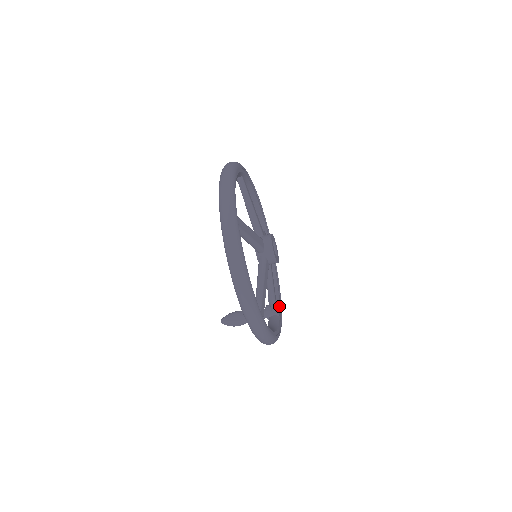
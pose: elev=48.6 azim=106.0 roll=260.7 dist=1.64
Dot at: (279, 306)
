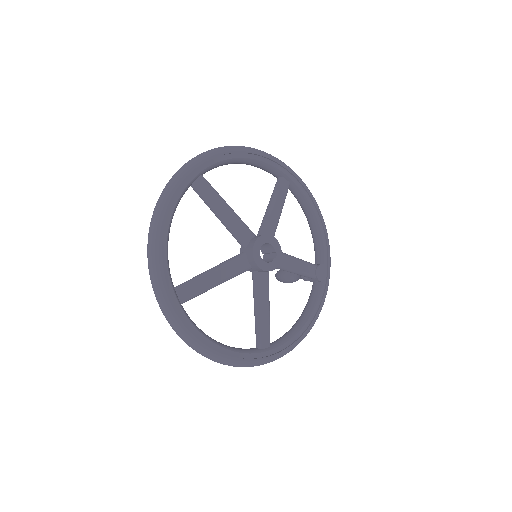
Dot at: (323, 264)
